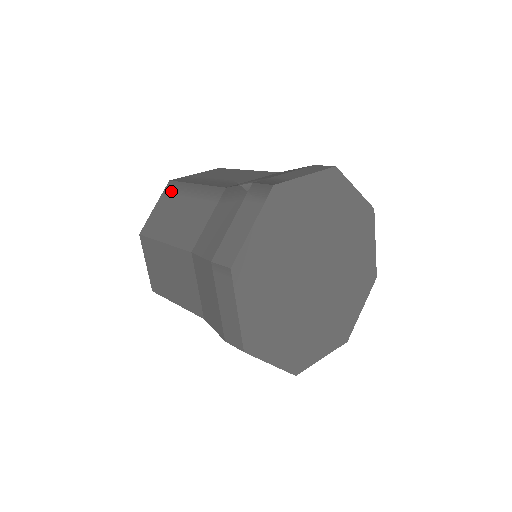
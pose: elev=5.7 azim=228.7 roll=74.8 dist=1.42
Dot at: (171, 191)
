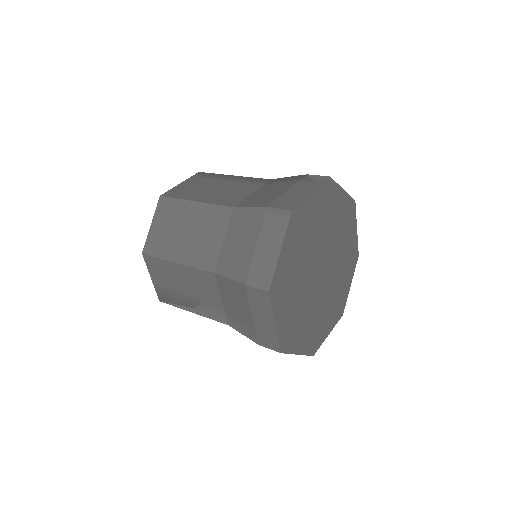
Dot at: (202, 177)
